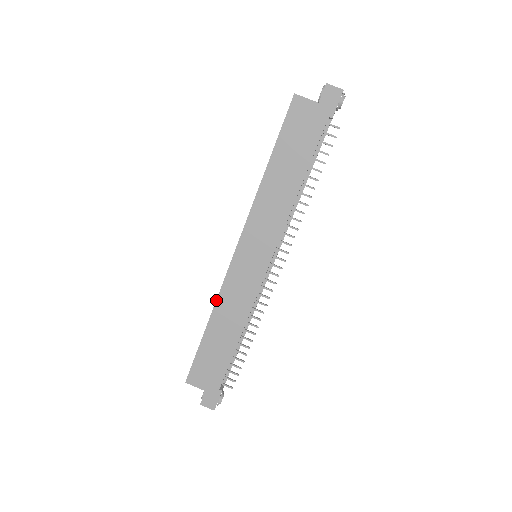
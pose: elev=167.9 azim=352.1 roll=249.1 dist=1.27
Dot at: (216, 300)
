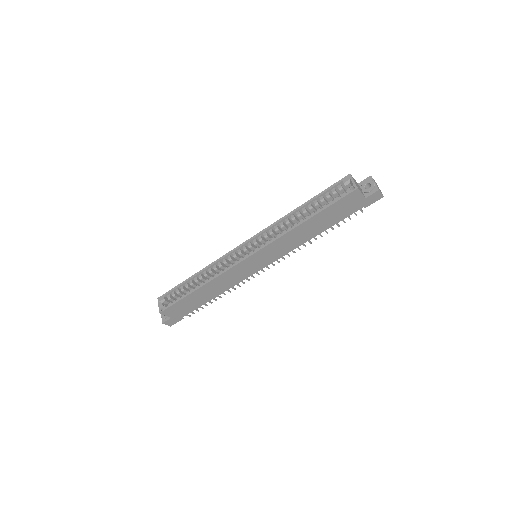
Dot at: (215, 278)
